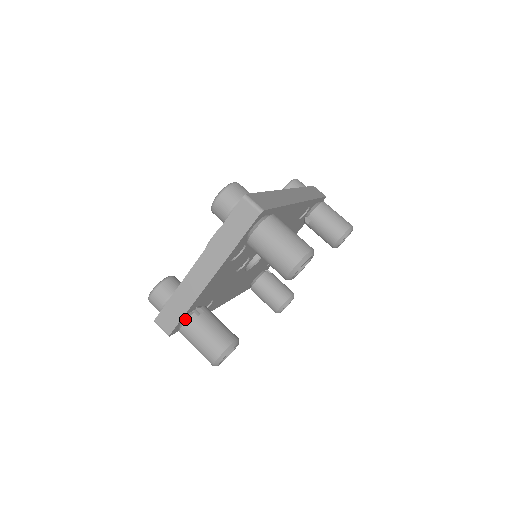
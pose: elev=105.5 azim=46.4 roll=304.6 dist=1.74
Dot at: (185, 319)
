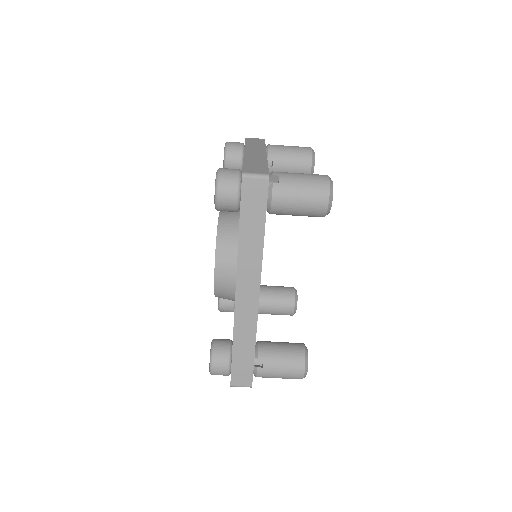
Dot at: occluded
